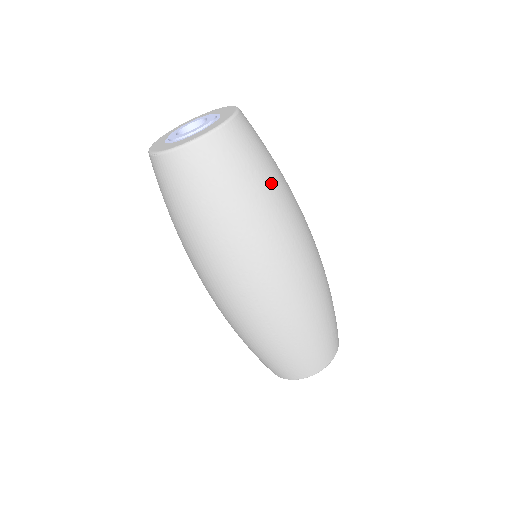
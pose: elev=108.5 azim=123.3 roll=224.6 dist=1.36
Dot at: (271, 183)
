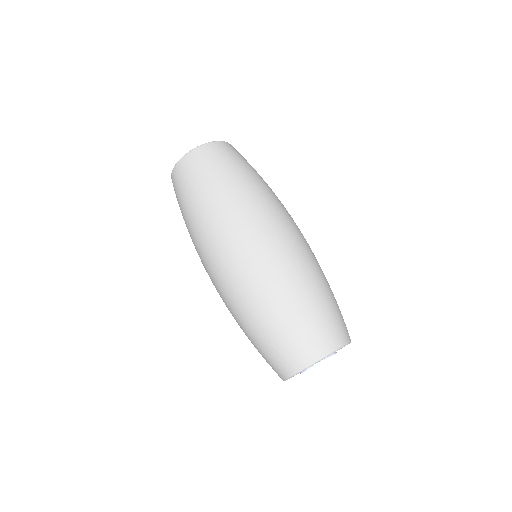
Dot at: (256, 175)
